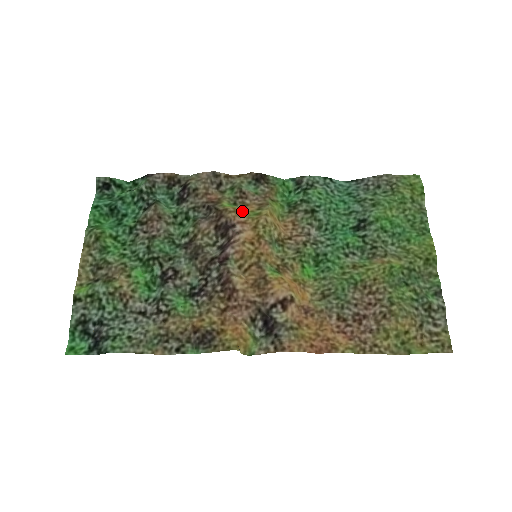
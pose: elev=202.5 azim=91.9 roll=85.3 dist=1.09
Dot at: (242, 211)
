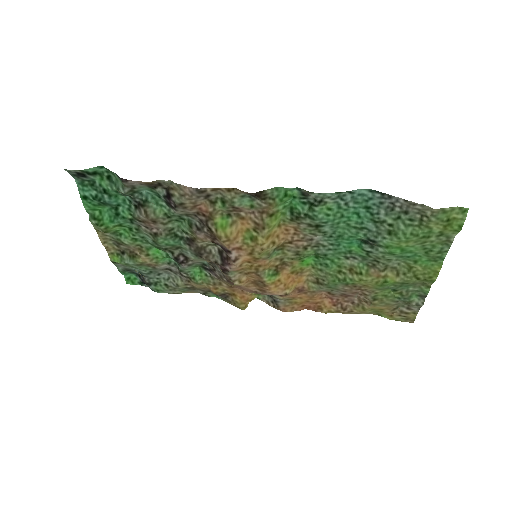
Dot at: (236, 236)
